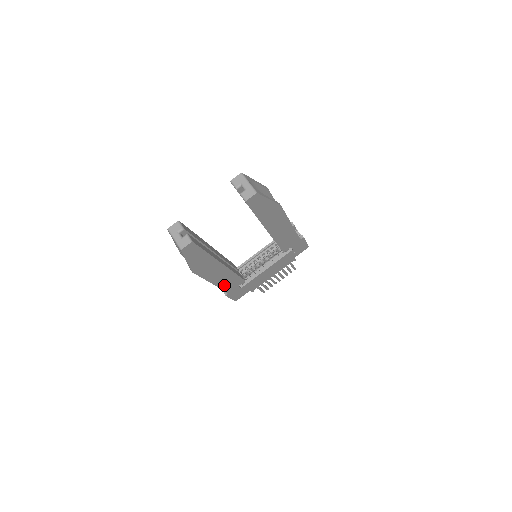
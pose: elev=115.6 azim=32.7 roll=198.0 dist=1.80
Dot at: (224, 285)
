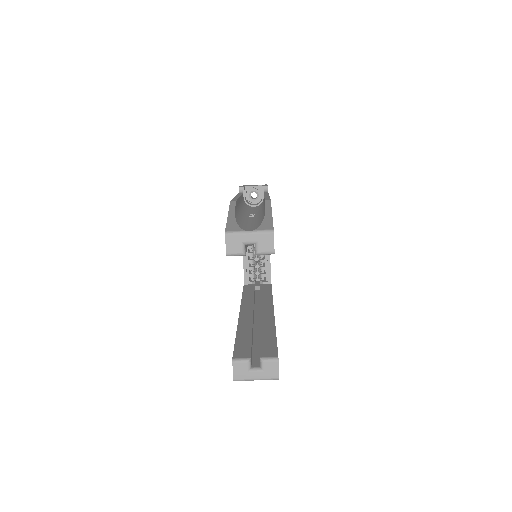
Dot at: occluded
